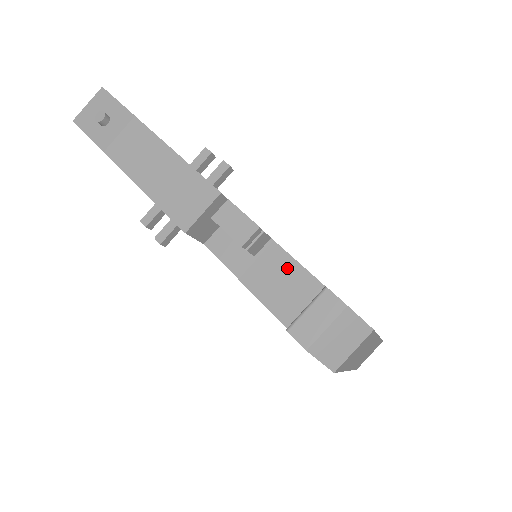
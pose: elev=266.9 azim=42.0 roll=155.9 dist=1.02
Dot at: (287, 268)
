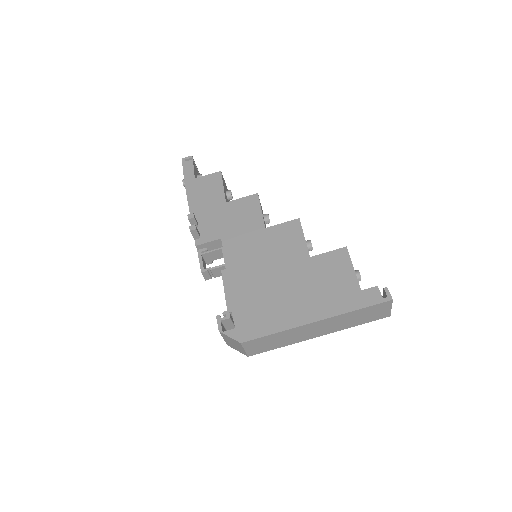
Dot at: occluded
